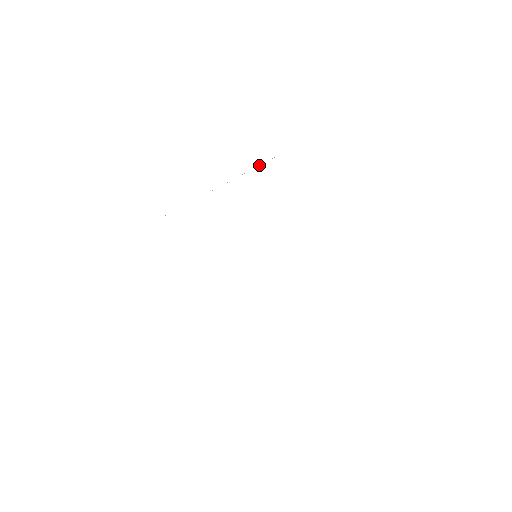
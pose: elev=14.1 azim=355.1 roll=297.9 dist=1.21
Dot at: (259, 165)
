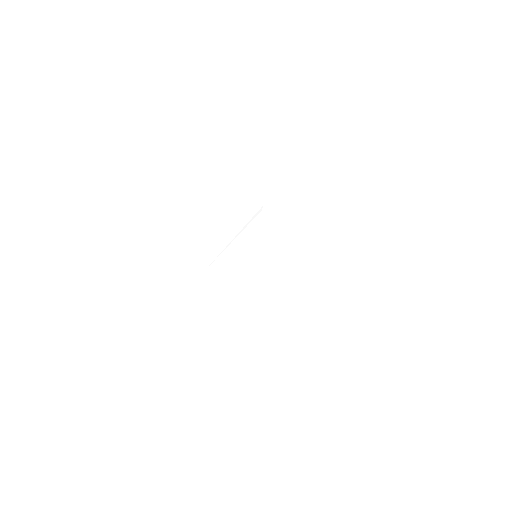
Dot at: occluded
